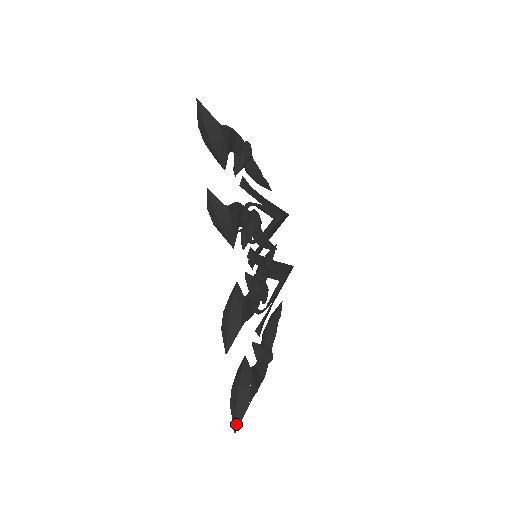
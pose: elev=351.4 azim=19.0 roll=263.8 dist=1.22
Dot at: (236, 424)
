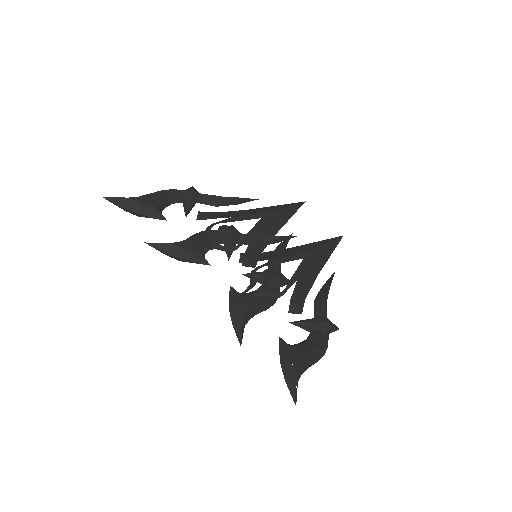
Dot at: (293, 398)
